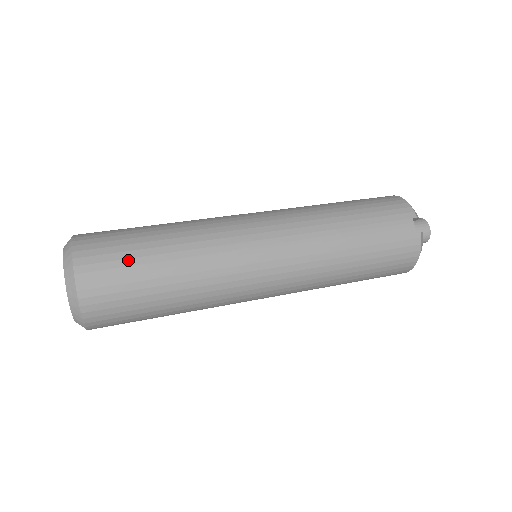
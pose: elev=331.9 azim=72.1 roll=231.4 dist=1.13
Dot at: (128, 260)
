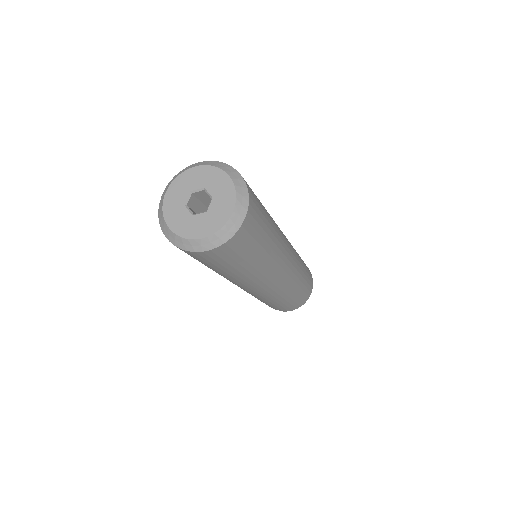
Dot at: occluded
